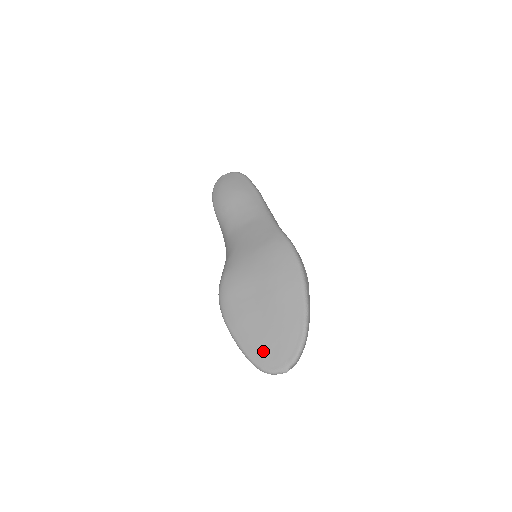
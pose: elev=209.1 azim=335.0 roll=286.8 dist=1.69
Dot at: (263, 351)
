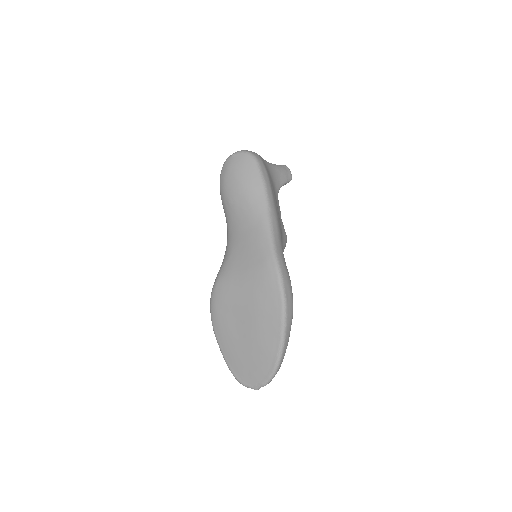
Dot at: (240, 367)
